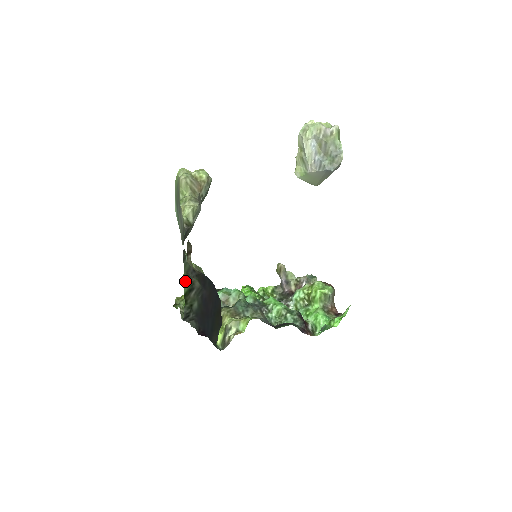
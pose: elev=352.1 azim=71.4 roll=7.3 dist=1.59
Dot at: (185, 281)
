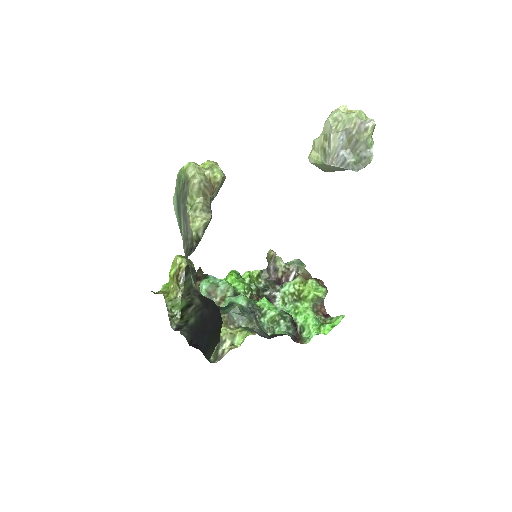
Dot at: (184, 297)
